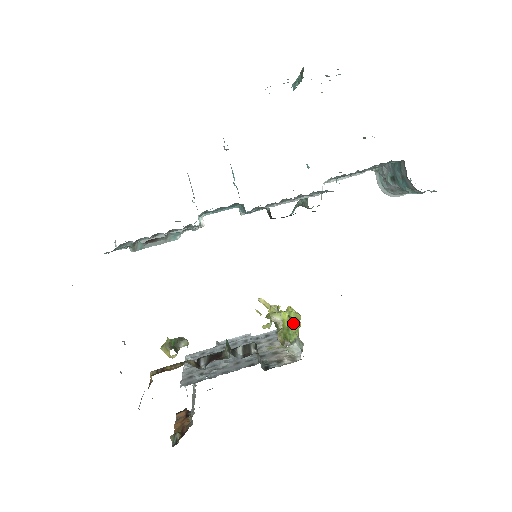
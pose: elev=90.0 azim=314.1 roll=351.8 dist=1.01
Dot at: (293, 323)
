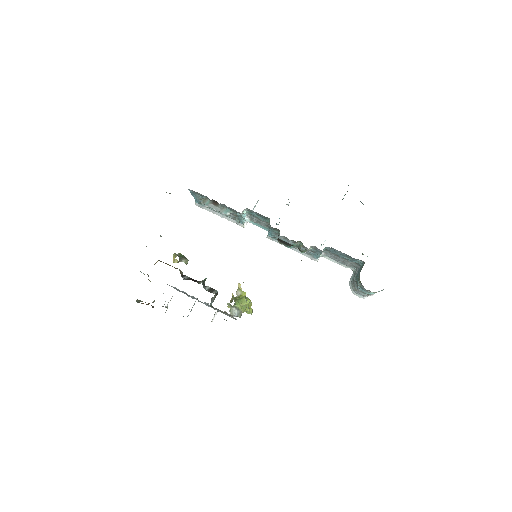
Dot at: (245, 300)
